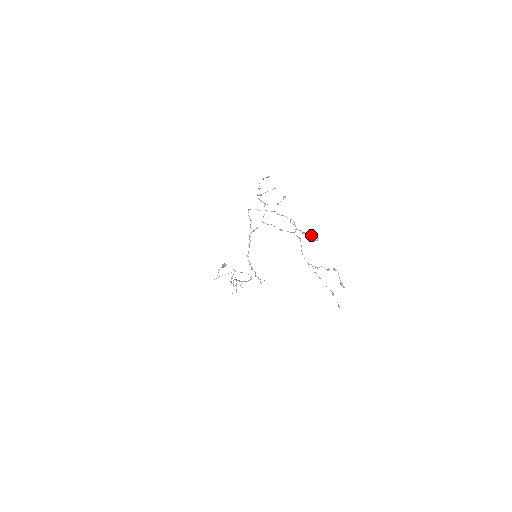
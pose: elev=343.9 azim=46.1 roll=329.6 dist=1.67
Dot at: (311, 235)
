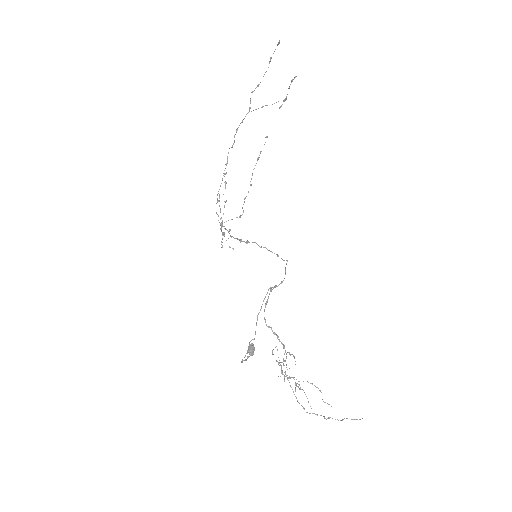
Dot at: occluded
